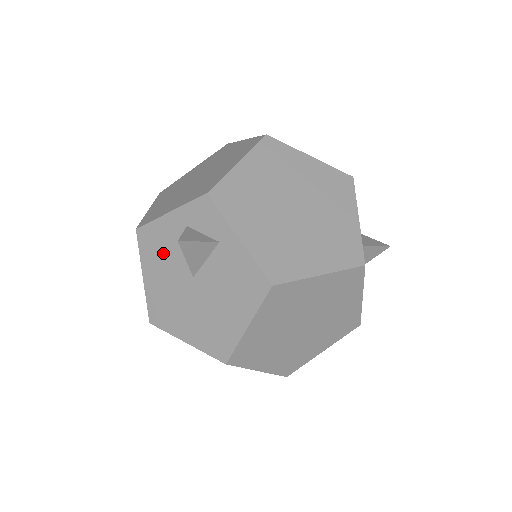
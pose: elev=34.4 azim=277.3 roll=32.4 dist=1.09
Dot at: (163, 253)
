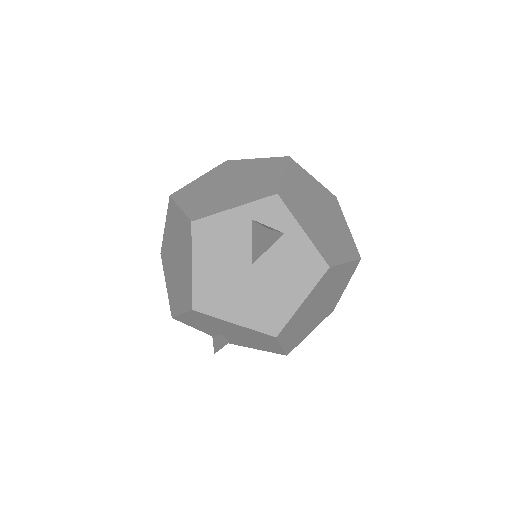
Dot at: (221, 243)
